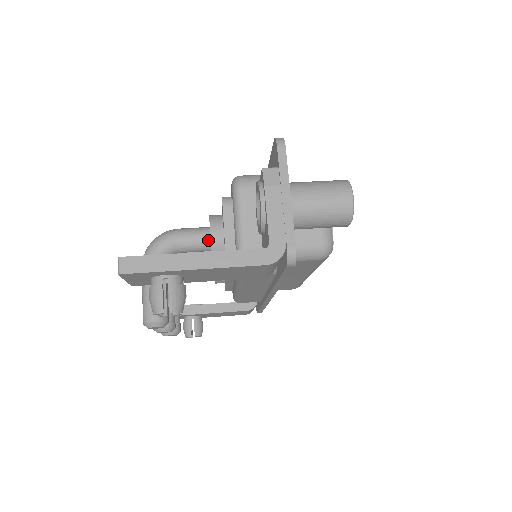
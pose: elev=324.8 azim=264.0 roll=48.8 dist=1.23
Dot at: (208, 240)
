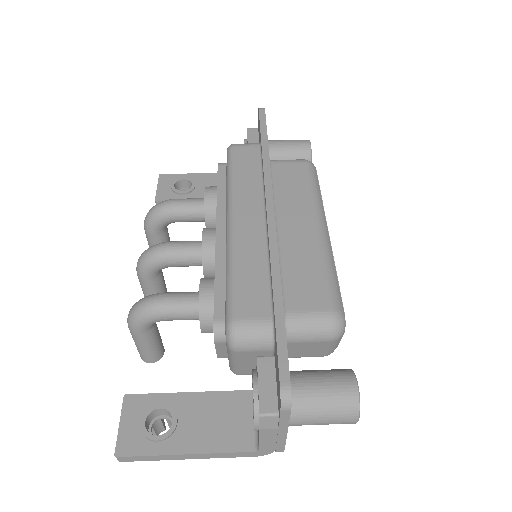
Dot at: occluded
